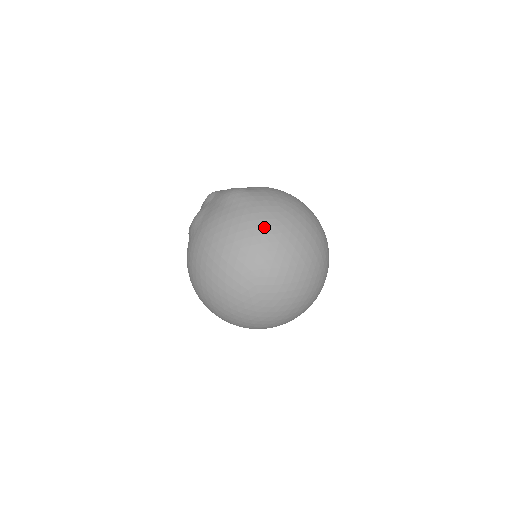
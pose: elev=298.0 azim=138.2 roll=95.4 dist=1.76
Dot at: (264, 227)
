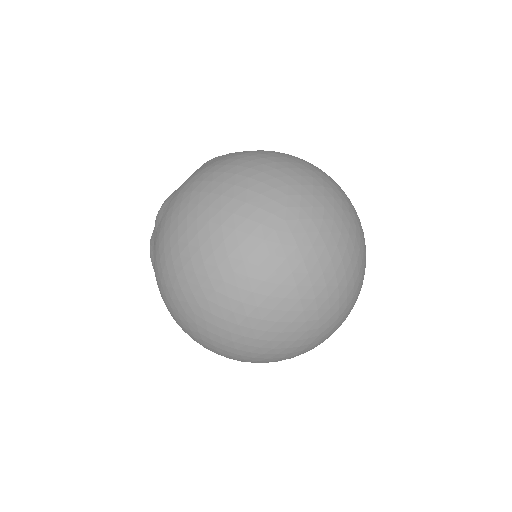
Dot at: (274, 157)
